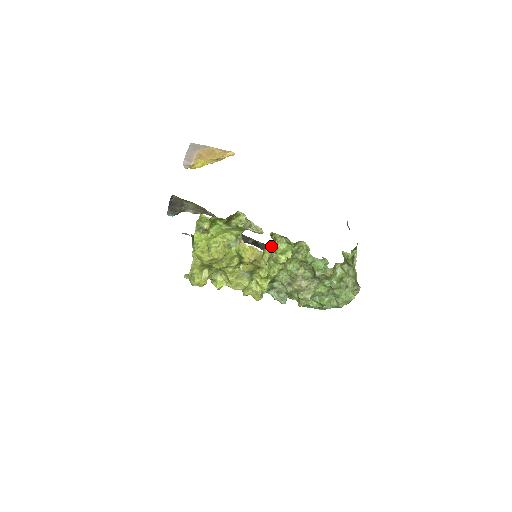
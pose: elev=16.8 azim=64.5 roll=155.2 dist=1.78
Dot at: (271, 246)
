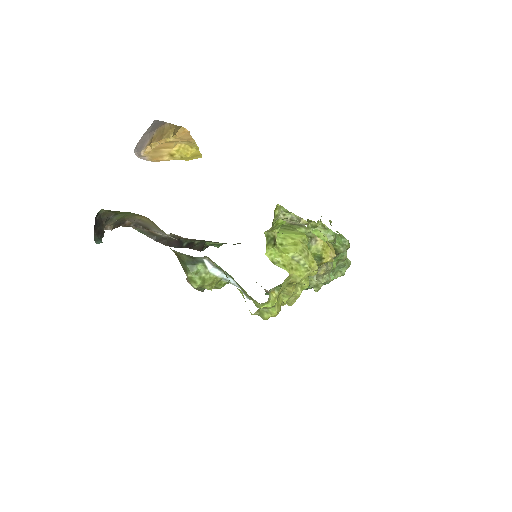
Dot at: occluded
